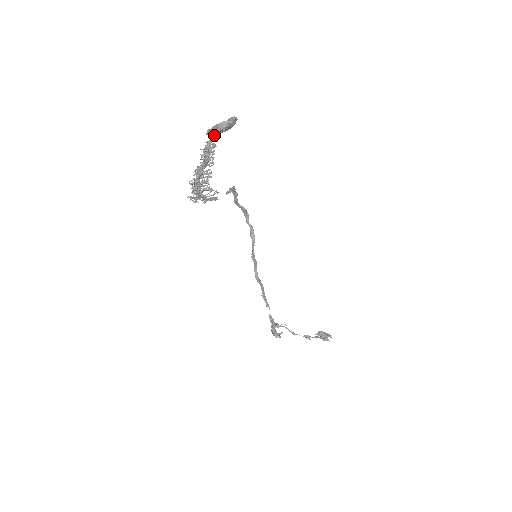
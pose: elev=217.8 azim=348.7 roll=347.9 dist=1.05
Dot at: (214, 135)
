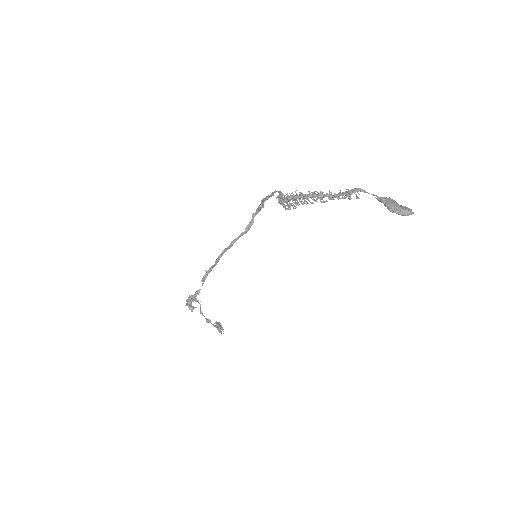
Dot at: (393, 212)
